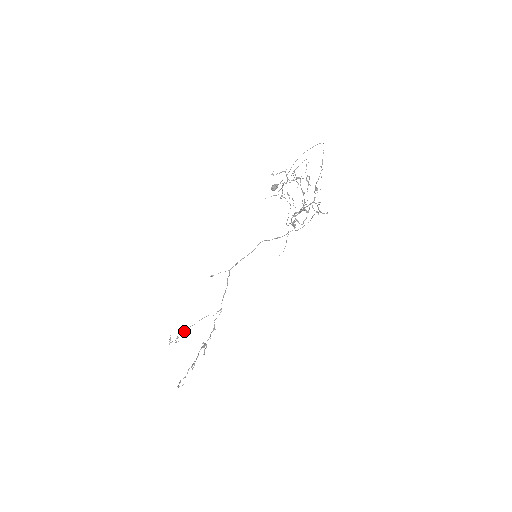
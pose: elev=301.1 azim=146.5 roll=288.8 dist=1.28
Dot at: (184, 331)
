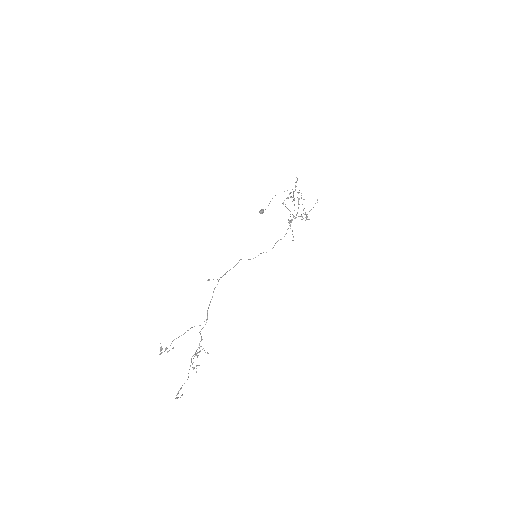
Dot at: (171, 343)
